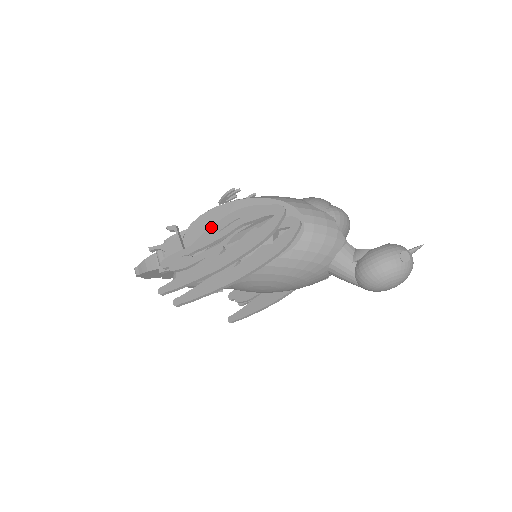
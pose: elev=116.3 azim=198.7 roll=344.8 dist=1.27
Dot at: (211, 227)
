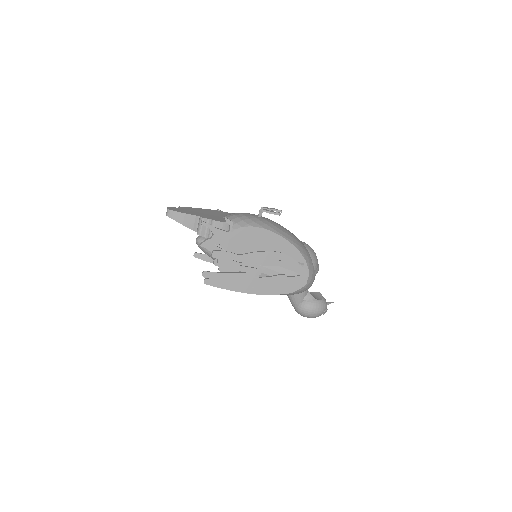
Dot at: (260, 252)
